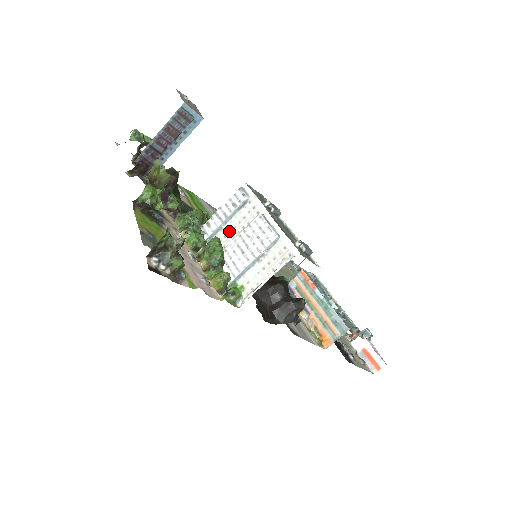
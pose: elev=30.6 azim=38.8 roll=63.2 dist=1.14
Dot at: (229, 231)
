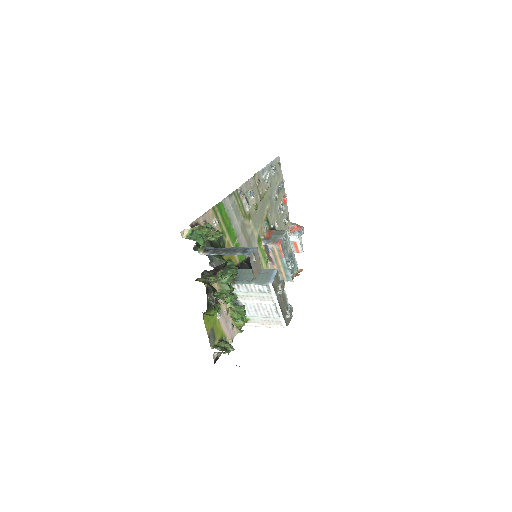
Dot at: (251, 296)
